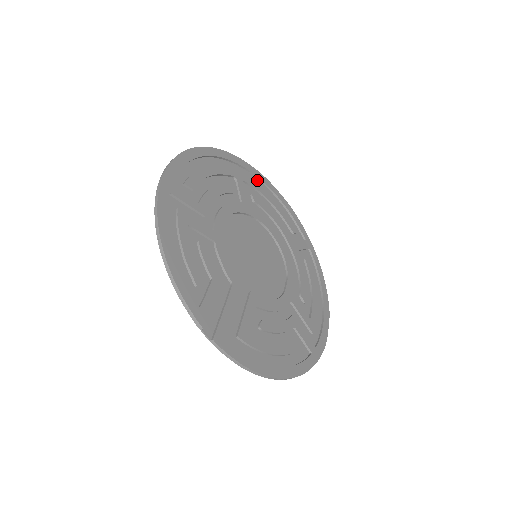
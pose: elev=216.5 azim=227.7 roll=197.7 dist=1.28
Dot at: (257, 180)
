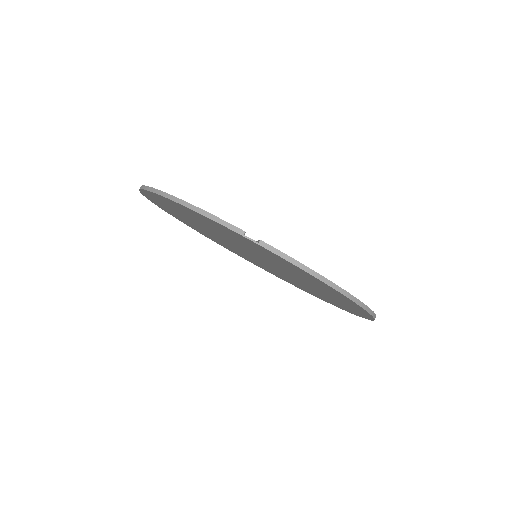
Dot at: occluded
